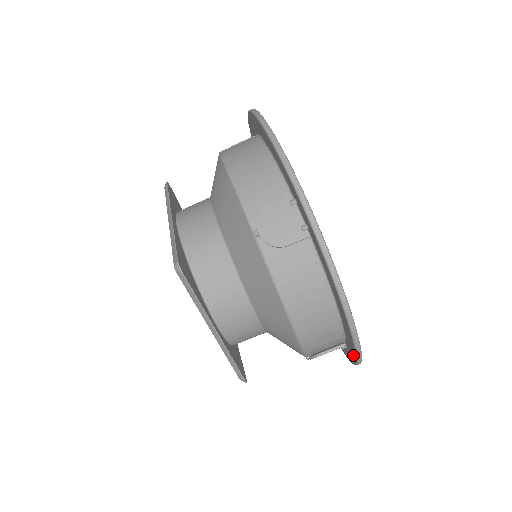
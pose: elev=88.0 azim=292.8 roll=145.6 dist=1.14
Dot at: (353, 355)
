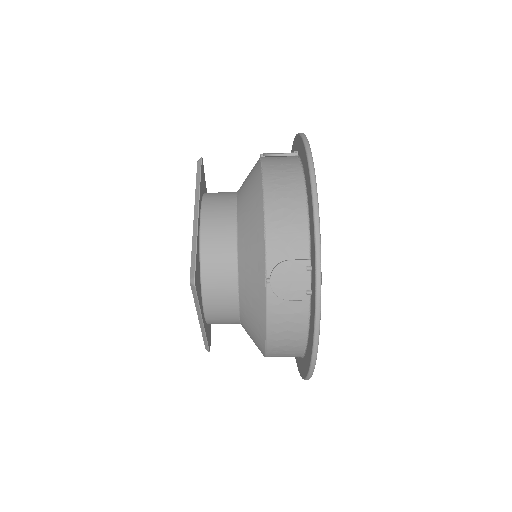
Dot at: (301, 372)
